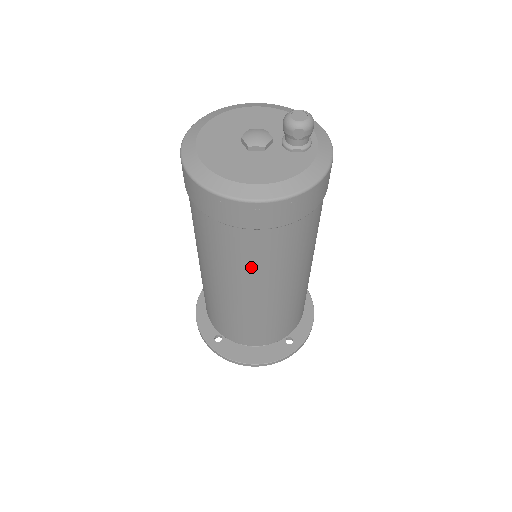
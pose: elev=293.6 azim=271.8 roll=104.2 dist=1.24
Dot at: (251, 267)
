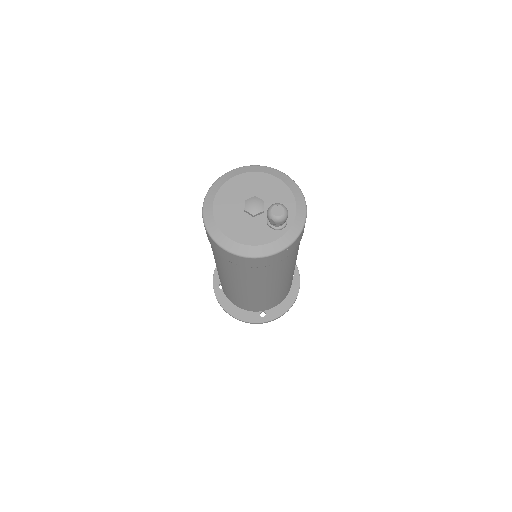
Dot at: (228, 272)
